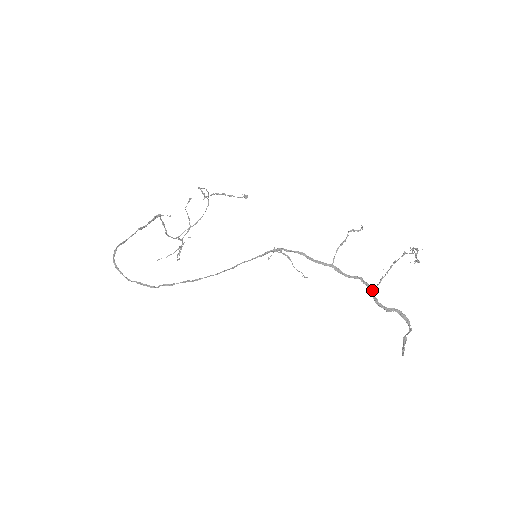
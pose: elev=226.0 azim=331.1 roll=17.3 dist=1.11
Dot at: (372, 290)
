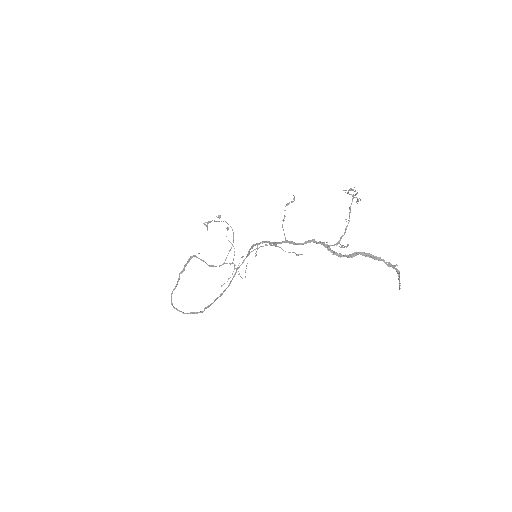
Dot at: (334, 244)
